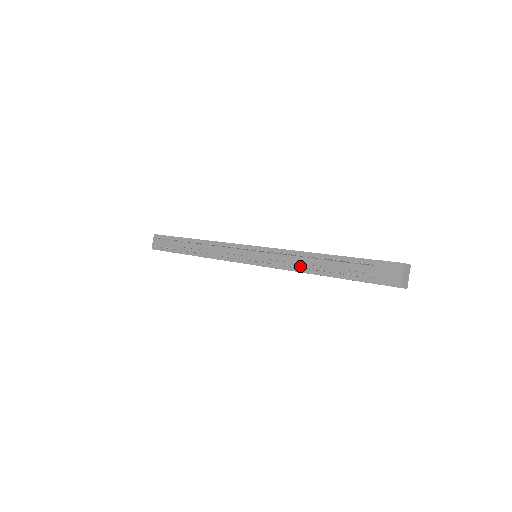
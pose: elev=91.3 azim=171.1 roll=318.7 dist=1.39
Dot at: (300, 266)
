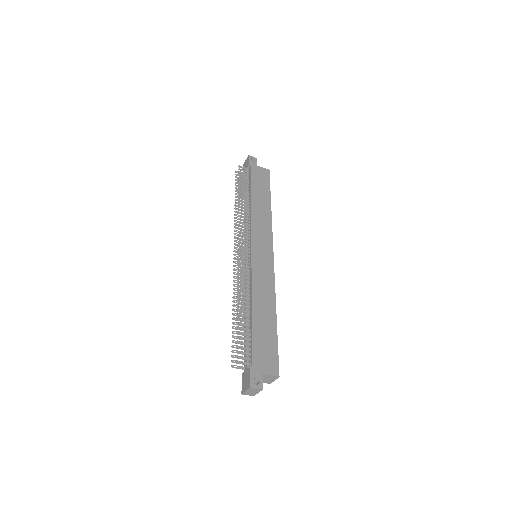
Dot at: (233, 309)
